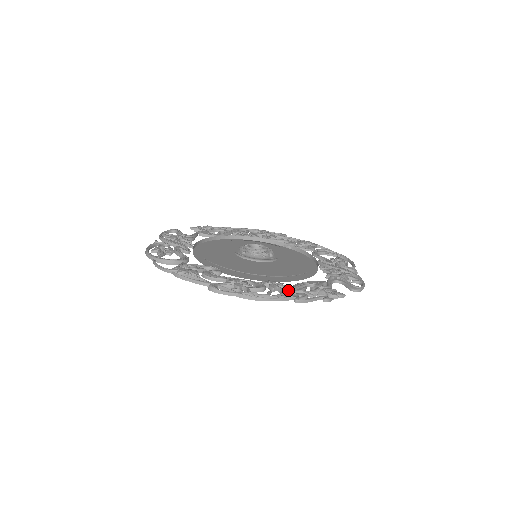
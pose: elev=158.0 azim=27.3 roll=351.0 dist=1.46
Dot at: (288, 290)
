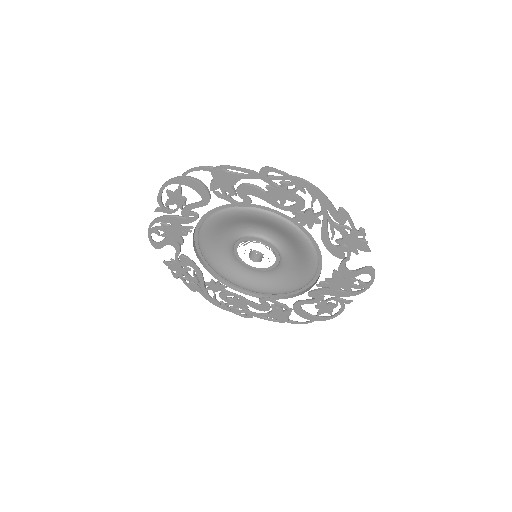
Dot at: (326, 213)
